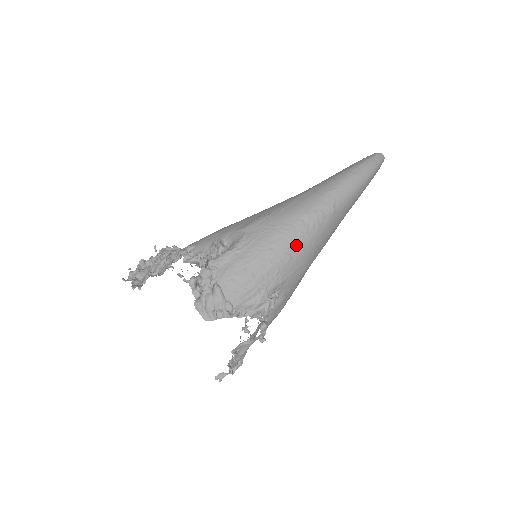
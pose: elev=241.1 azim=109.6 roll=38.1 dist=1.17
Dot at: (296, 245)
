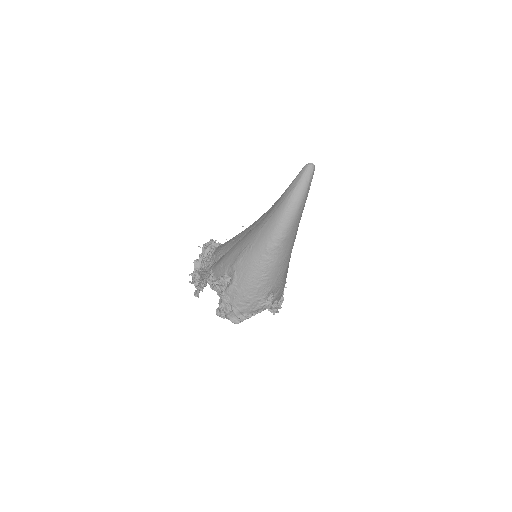
Dot at: (268, 271)
